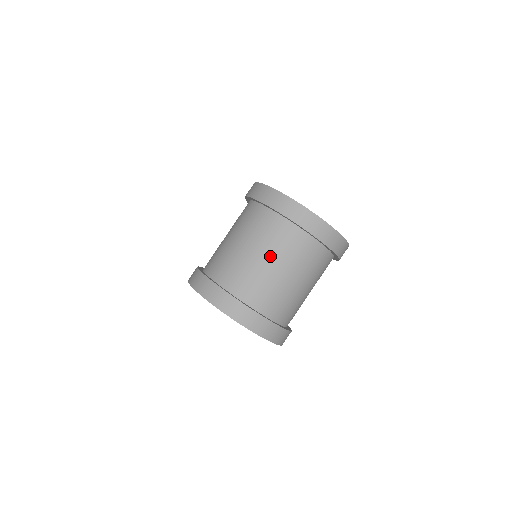
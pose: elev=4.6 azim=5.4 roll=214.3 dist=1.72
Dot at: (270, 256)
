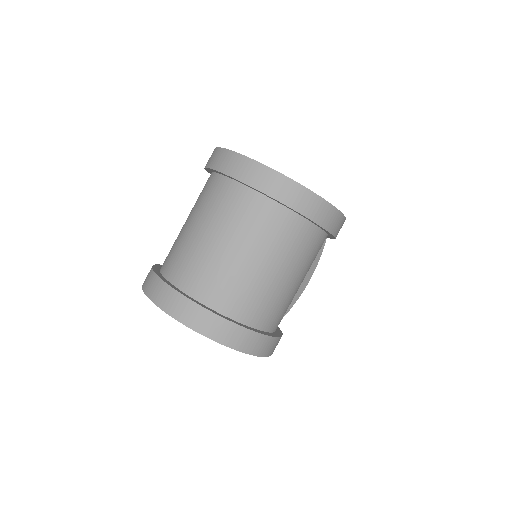
Dot at: (207, 225)
